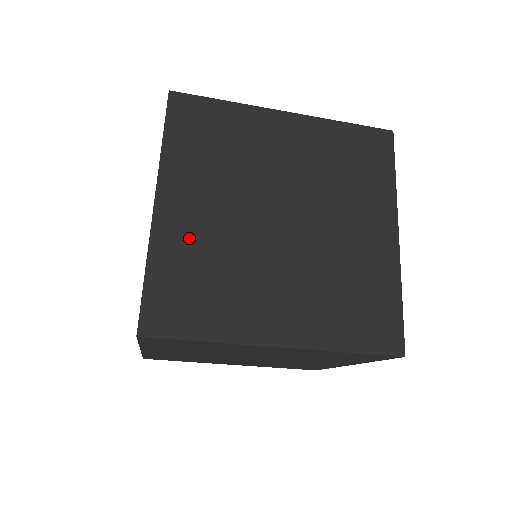
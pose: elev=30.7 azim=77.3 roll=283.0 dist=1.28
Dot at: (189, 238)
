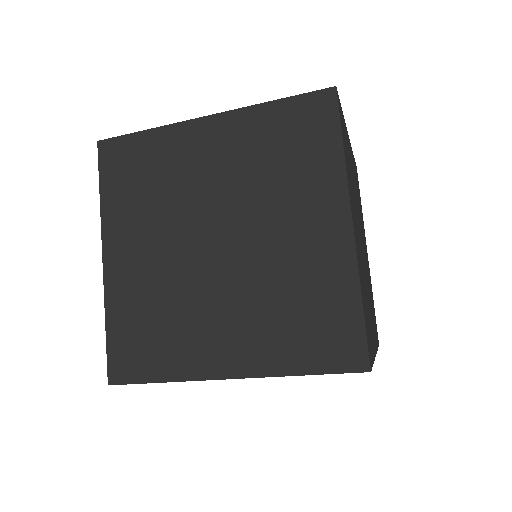
Dot at: (135, 286)
